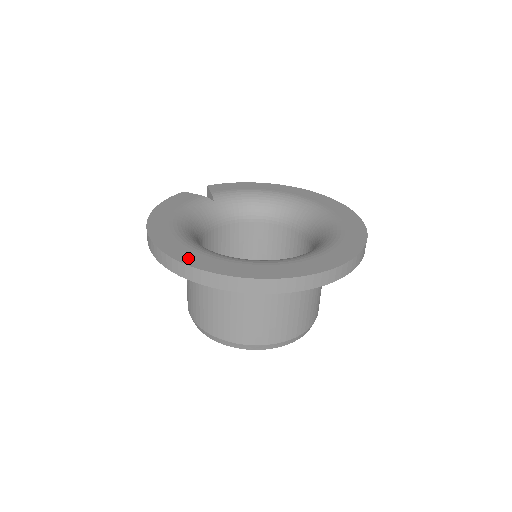
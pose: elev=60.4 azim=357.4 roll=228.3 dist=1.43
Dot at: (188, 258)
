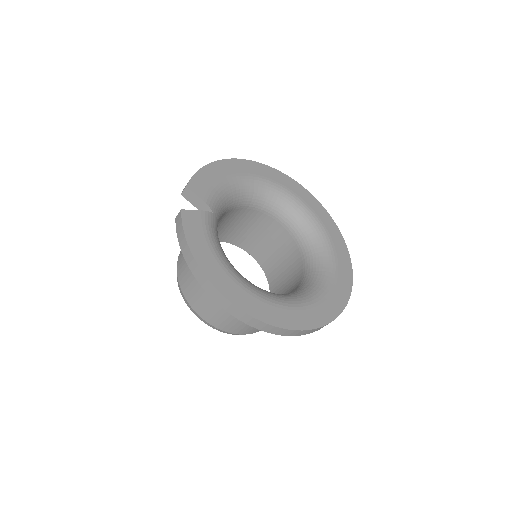
Dot at: (291, 322)
